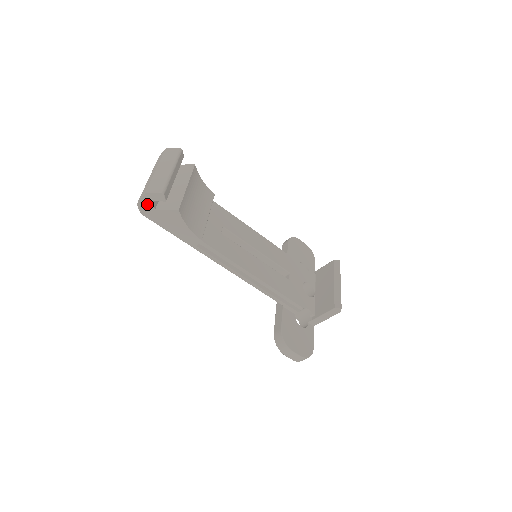
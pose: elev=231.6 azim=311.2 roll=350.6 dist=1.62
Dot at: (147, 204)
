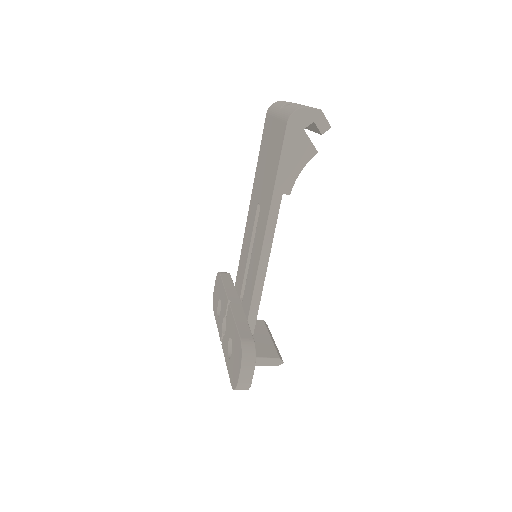
Dot at: (307, 118)
